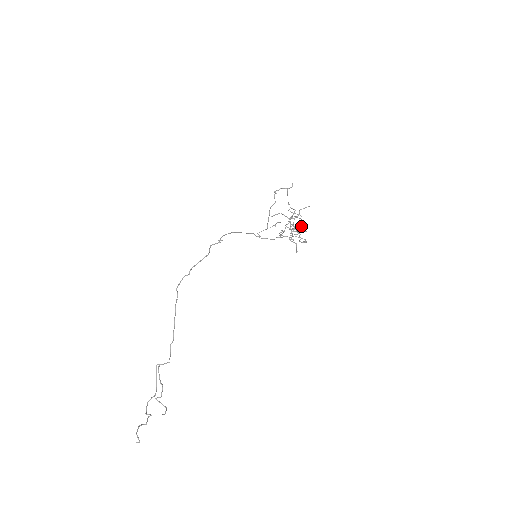
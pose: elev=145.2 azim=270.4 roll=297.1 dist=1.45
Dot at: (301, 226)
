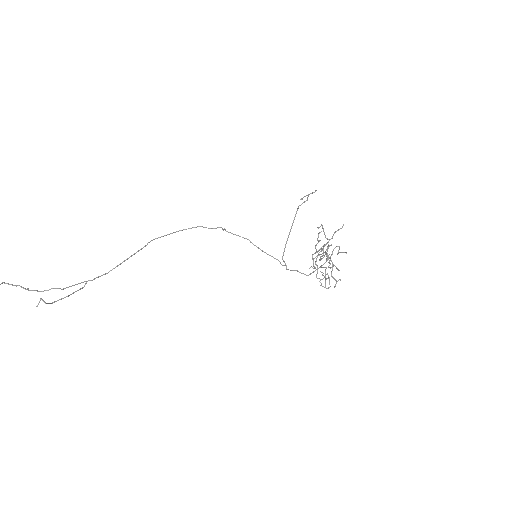
Dot at: (320, 232)
